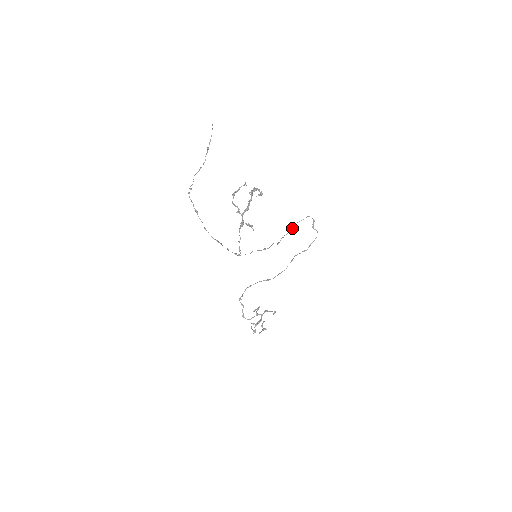
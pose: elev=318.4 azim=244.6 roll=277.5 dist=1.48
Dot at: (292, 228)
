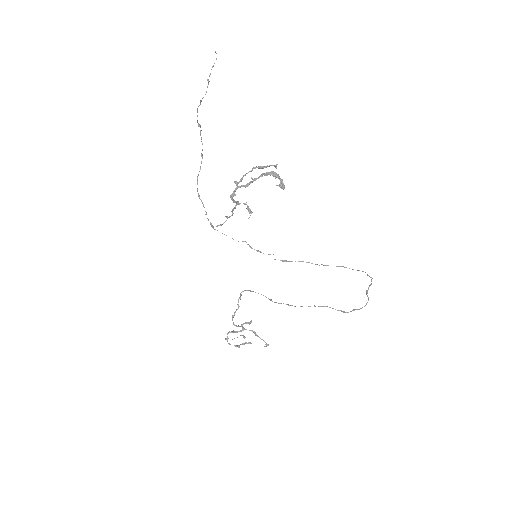
Dot at: (326, 265)
